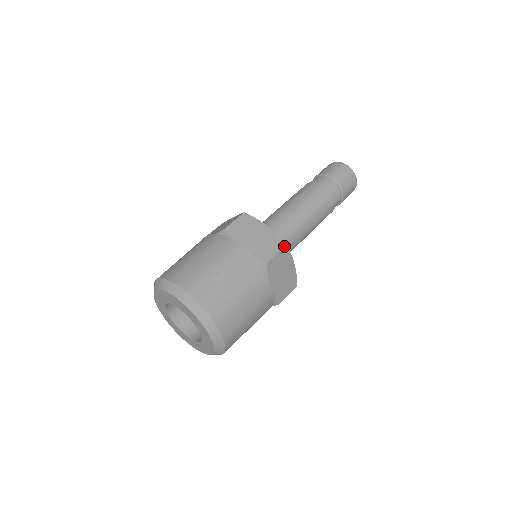
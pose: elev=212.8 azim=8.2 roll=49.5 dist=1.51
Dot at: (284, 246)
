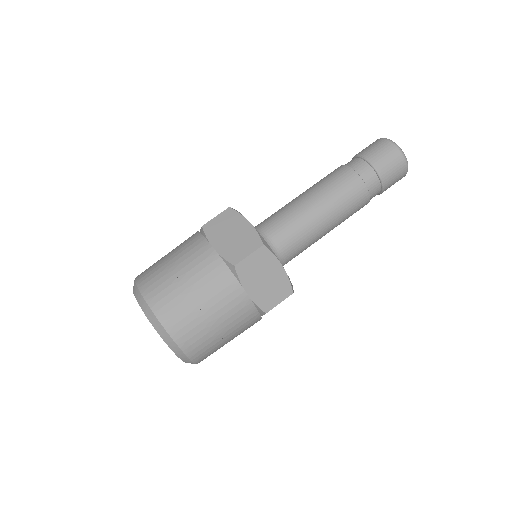
Dot at: (261, 246)
